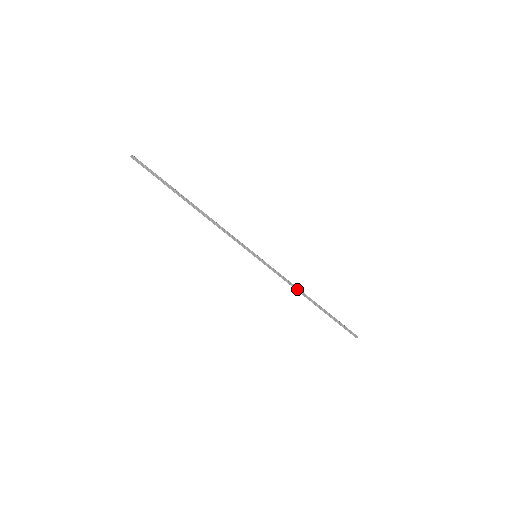
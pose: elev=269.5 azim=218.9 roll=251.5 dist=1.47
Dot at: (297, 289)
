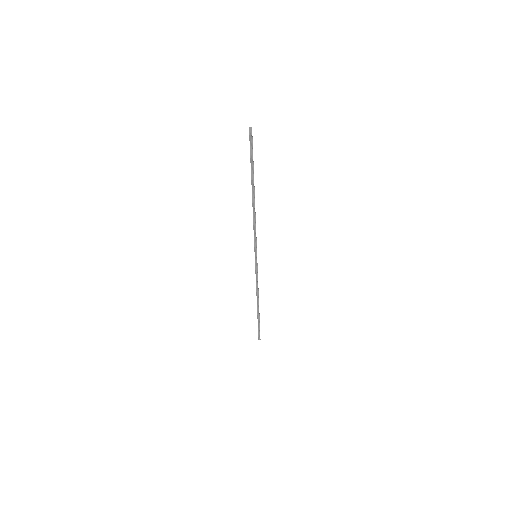
Dot at: (257, 293)
